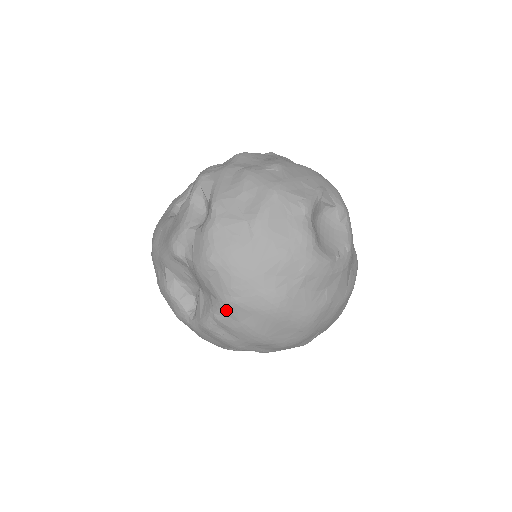
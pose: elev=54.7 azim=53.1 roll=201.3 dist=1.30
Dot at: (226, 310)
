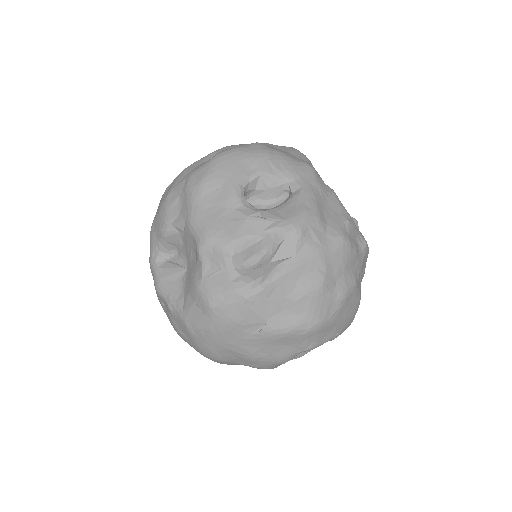
Dot at: (180, 320)
